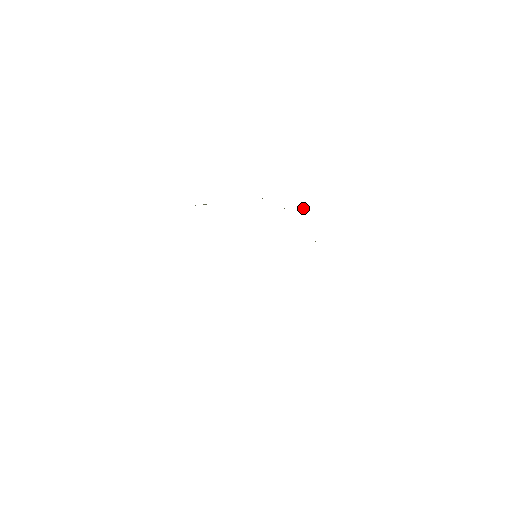
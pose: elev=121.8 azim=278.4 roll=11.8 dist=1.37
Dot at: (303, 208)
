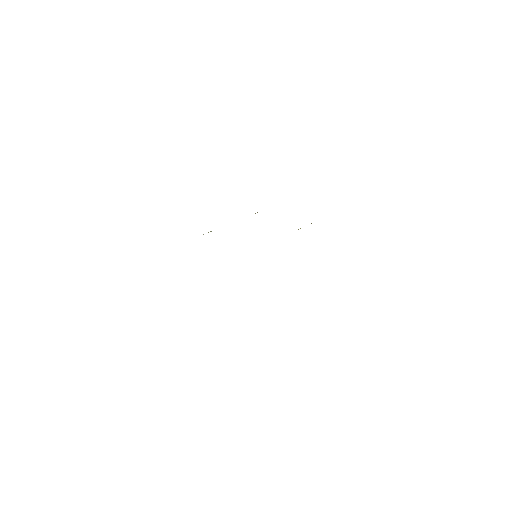
Dot at: occluded
